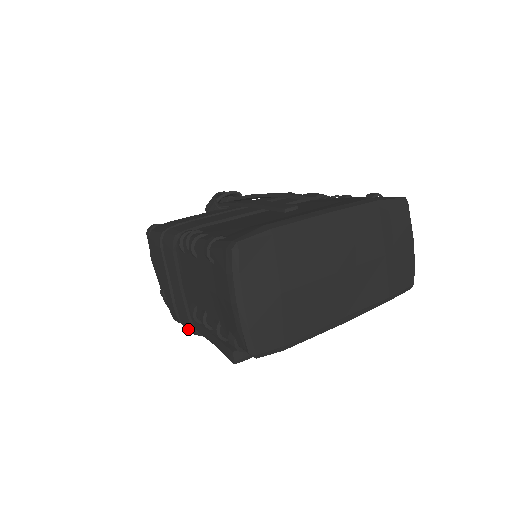
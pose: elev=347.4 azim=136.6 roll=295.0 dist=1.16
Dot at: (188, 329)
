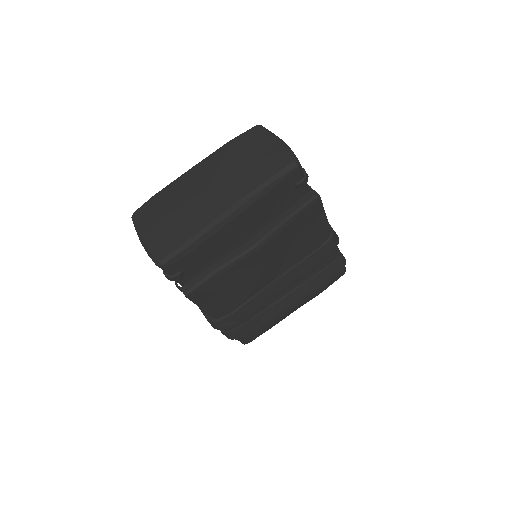
Dot at: (211, 324)
